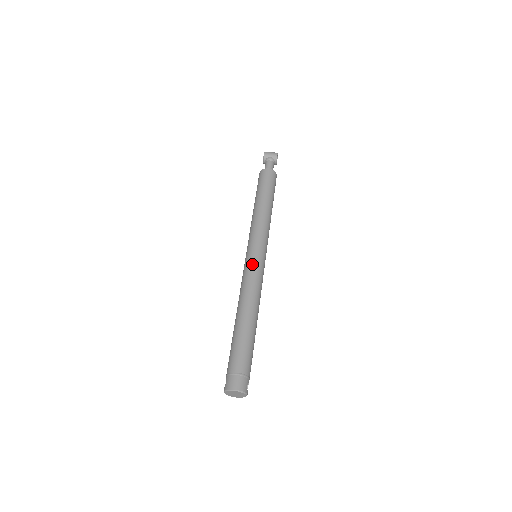
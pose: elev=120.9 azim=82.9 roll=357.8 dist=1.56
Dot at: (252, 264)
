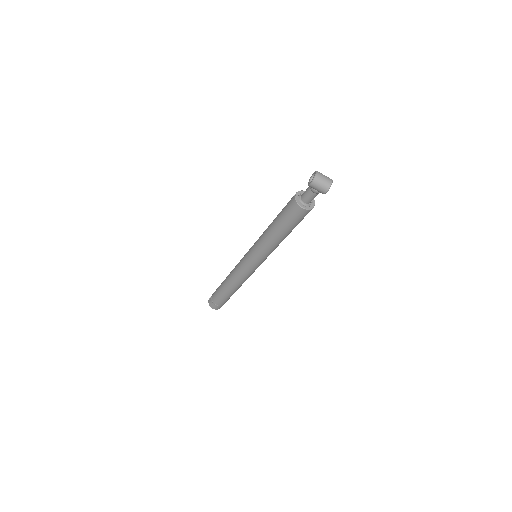
Dot at: (246, 269)
